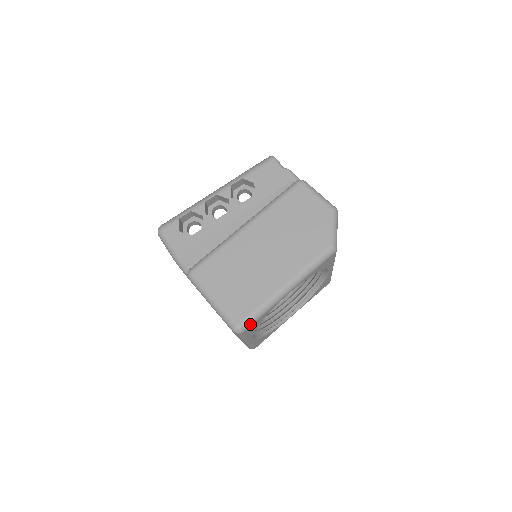
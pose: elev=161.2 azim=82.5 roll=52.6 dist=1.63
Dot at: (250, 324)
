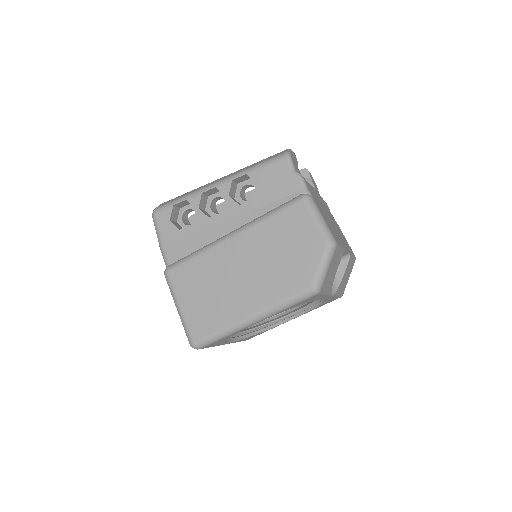
Dot at: (207, 344)
